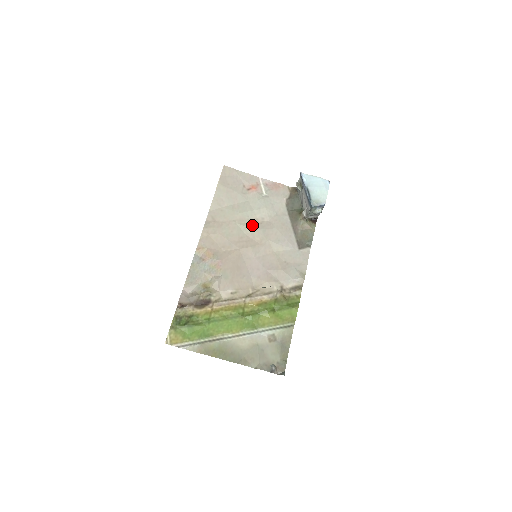
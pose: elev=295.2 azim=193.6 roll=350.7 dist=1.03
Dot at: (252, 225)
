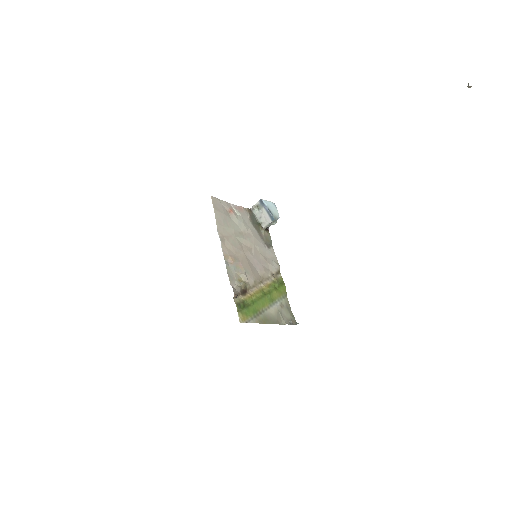
Dot at: (242, 236)
